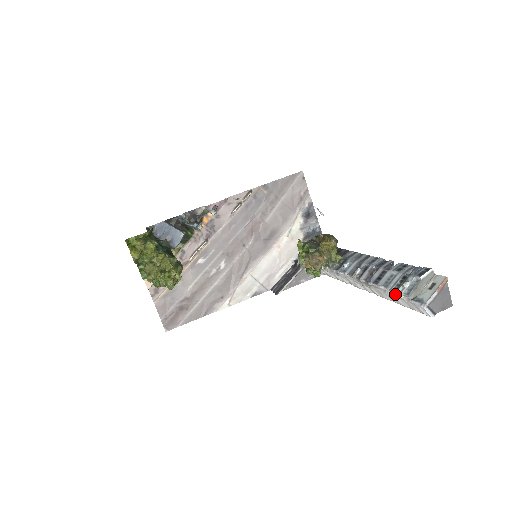
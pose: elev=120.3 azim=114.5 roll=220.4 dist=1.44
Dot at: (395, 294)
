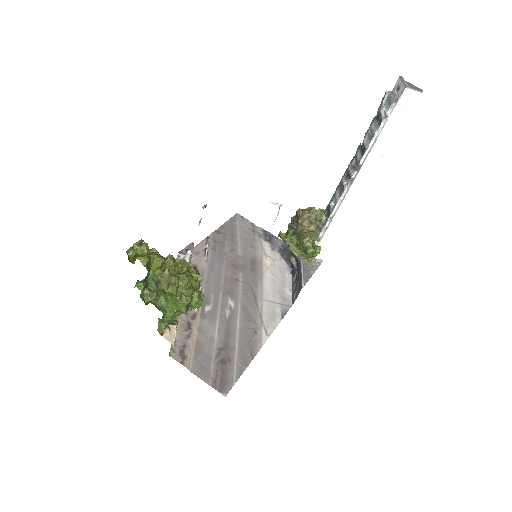
Dot at: (384, 124)
